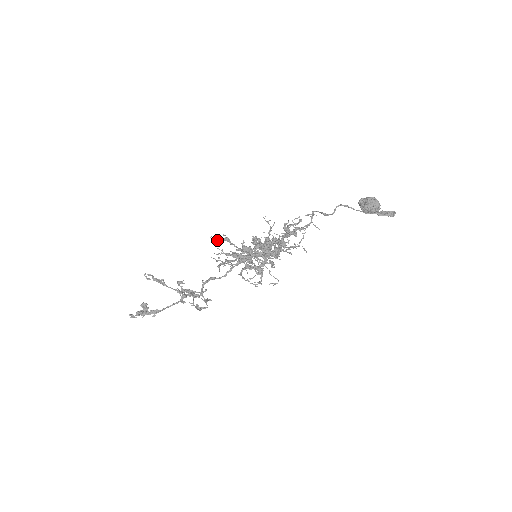
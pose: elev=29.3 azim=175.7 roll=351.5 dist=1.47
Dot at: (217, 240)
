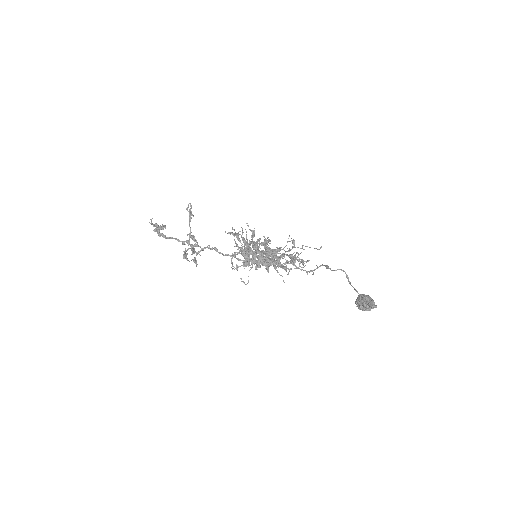
Dot at: occluded
